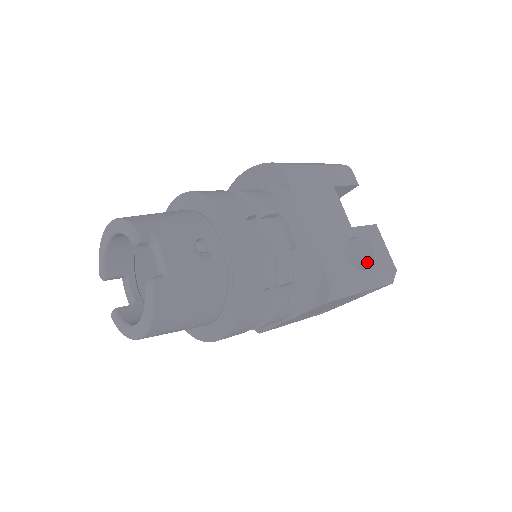
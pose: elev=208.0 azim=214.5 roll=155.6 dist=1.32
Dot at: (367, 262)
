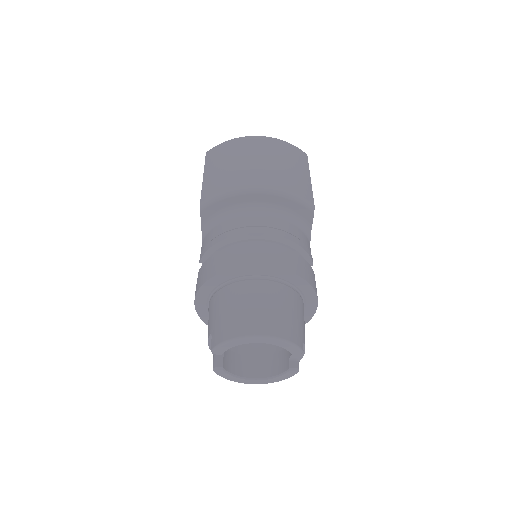
Dot at: occluded
